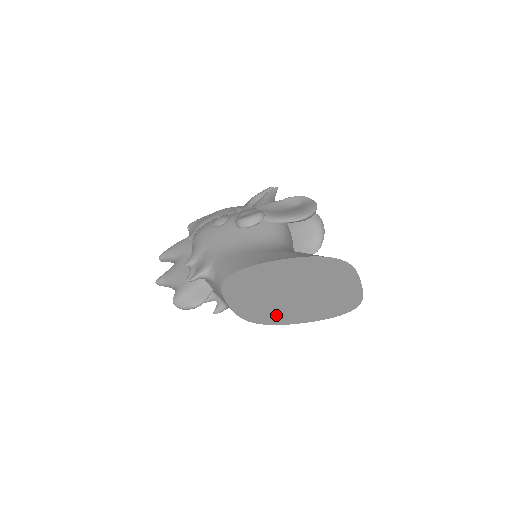
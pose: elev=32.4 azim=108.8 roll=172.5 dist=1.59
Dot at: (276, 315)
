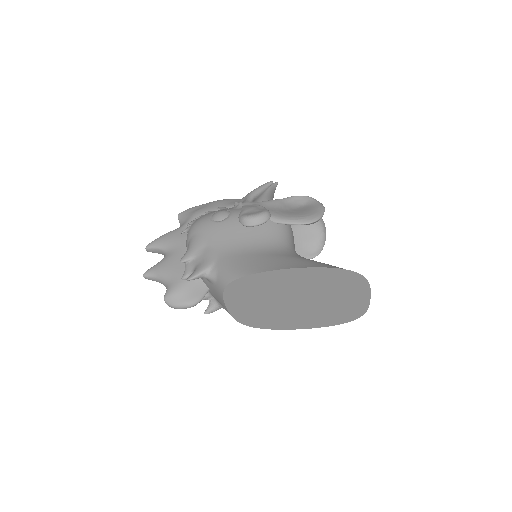
Dot at: (274, 320)
